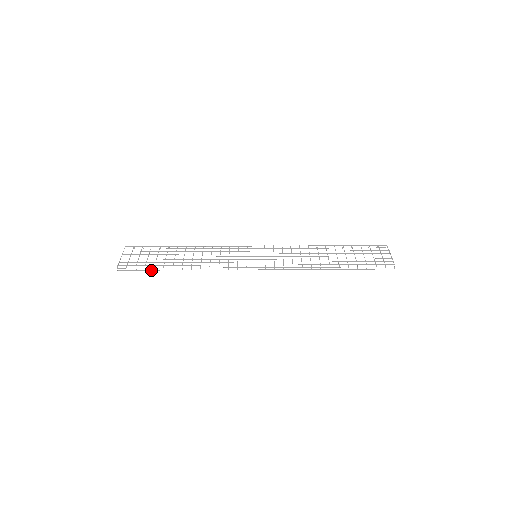
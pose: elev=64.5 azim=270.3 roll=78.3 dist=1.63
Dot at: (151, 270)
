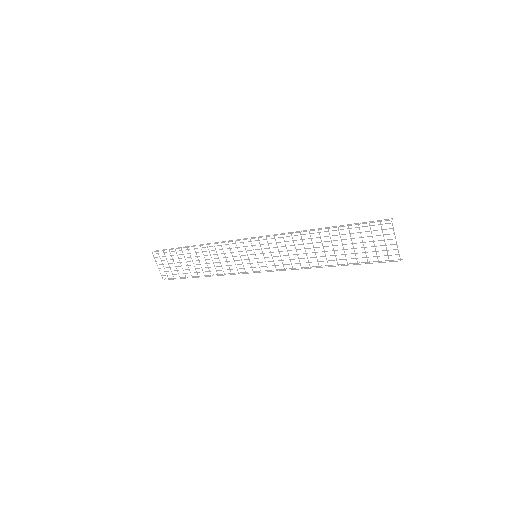
Dot at: occluded
